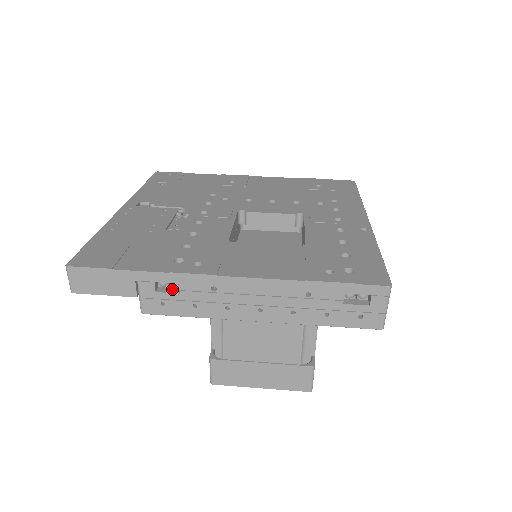
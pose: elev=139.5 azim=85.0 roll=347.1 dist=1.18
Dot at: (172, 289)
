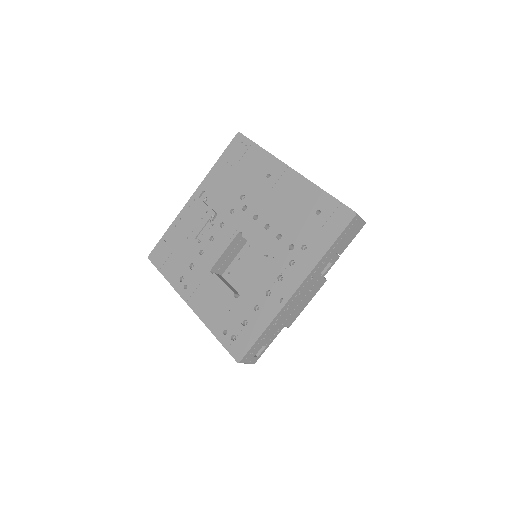
Dot at: occluded
